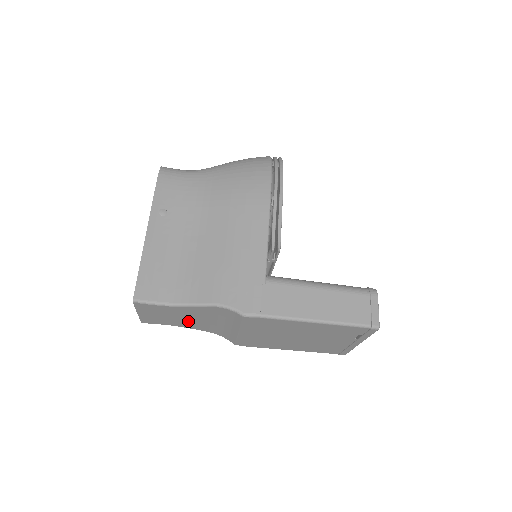
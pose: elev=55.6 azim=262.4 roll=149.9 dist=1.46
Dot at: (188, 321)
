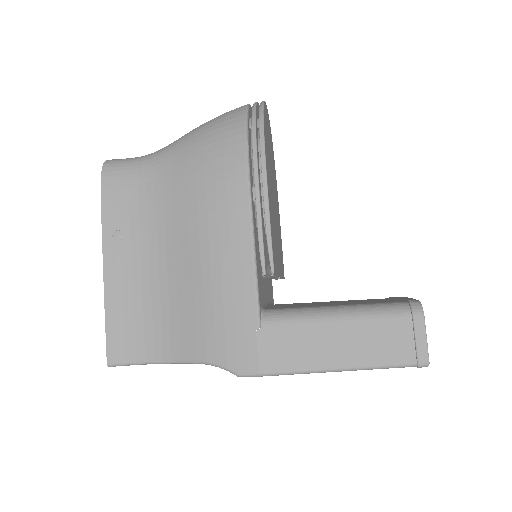
Dot at: occluded
